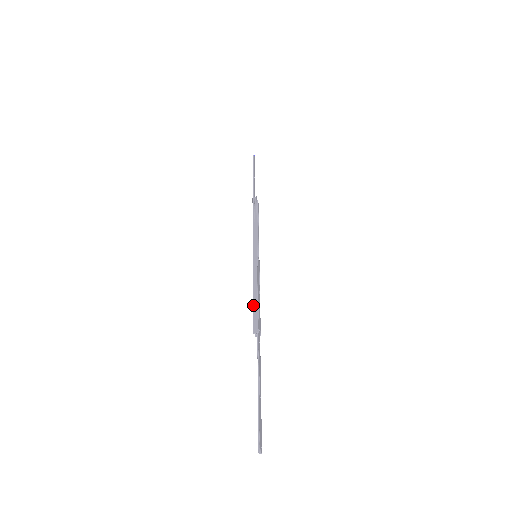
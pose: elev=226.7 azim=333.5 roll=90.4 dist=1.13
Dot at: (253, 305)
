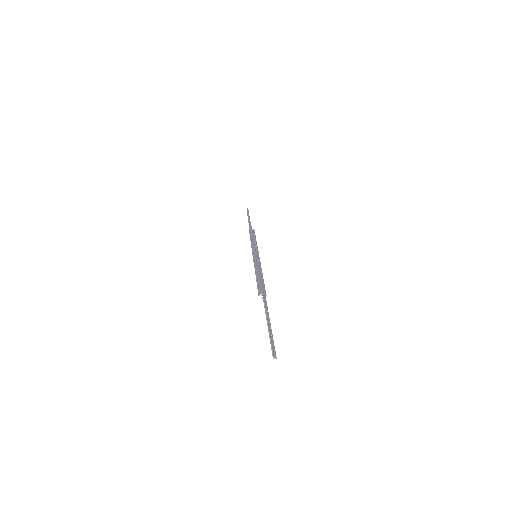
Dot at: (256, 281)
